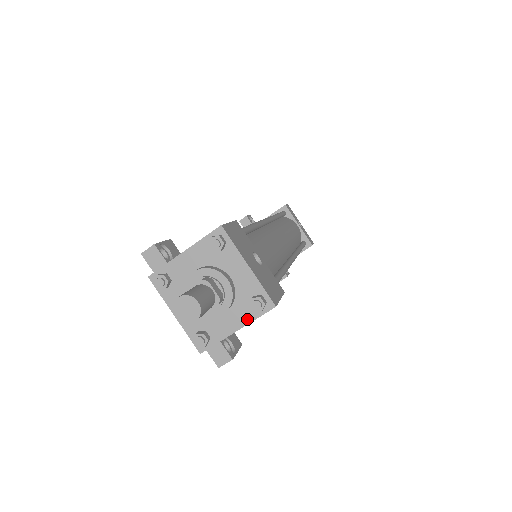
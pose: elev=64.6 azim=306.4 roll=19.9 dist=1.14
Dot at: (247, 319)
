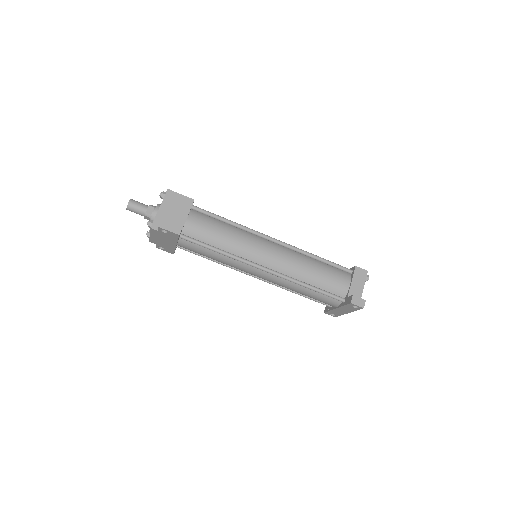
Dot at: (162, 202)
